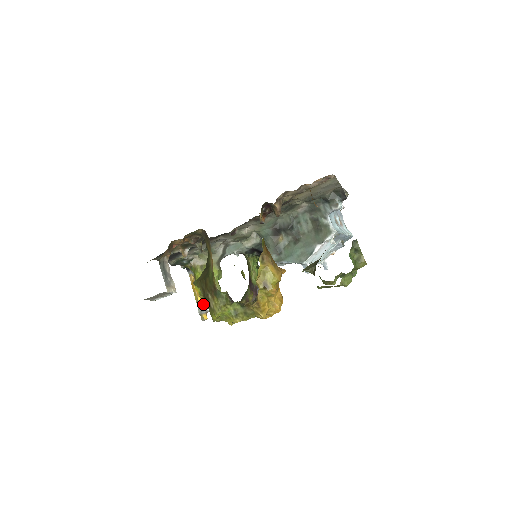
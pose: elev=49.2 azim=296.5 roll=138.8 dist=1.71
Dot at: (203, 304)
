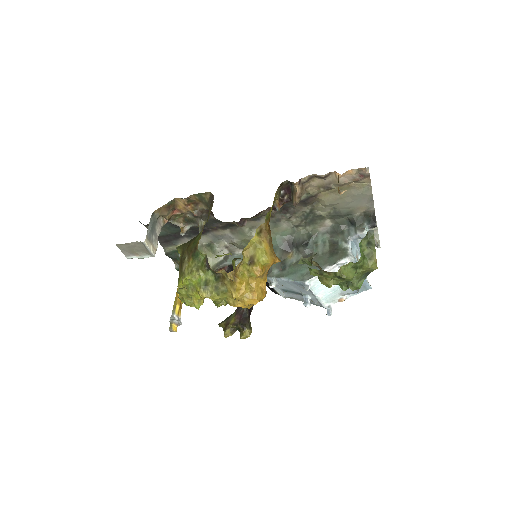
Dot at: (179, 315)
